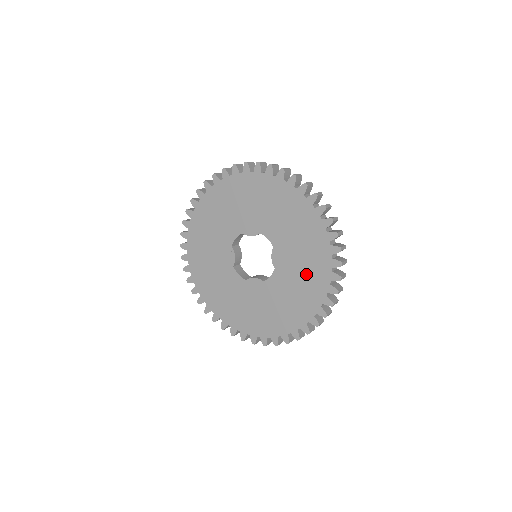
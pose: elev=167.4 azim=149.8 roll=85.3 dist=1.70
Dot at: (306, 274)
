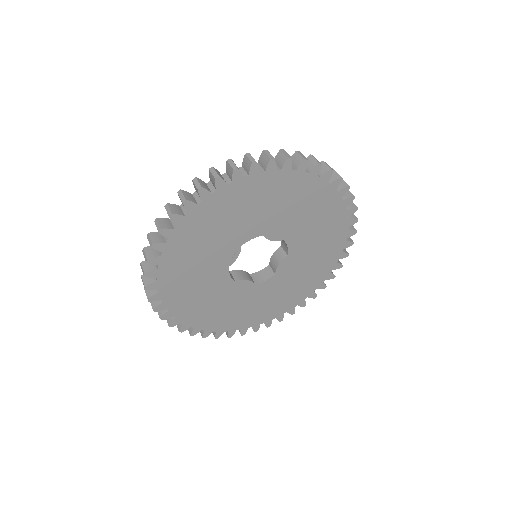
Dot at: (301, 282)
